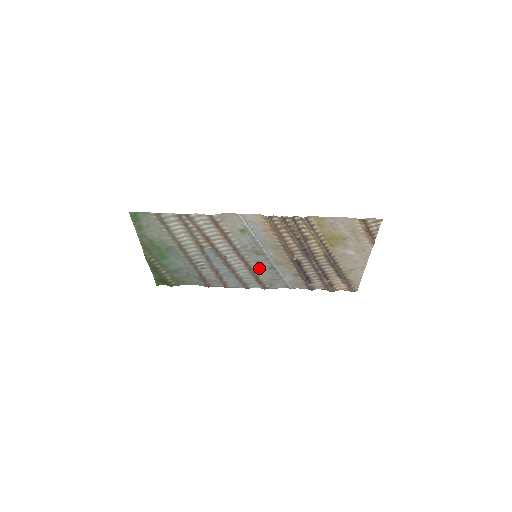
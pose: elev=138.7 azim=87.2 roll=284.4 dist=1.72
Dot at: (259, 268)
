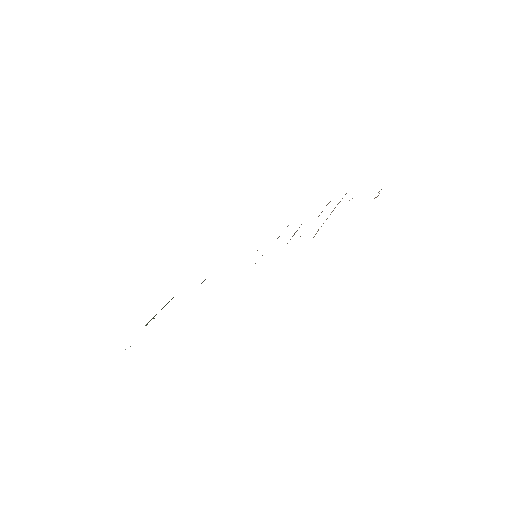
Dot at: occluded
